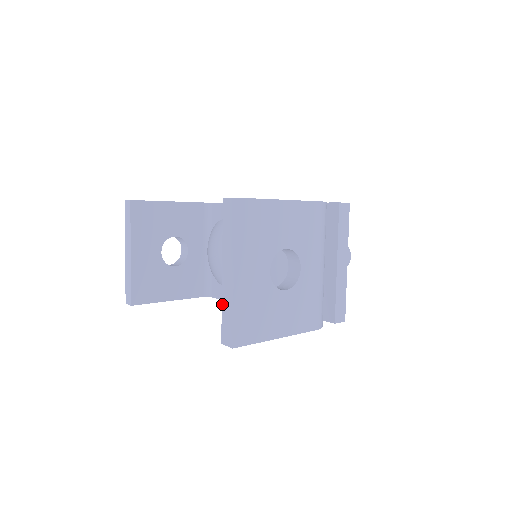
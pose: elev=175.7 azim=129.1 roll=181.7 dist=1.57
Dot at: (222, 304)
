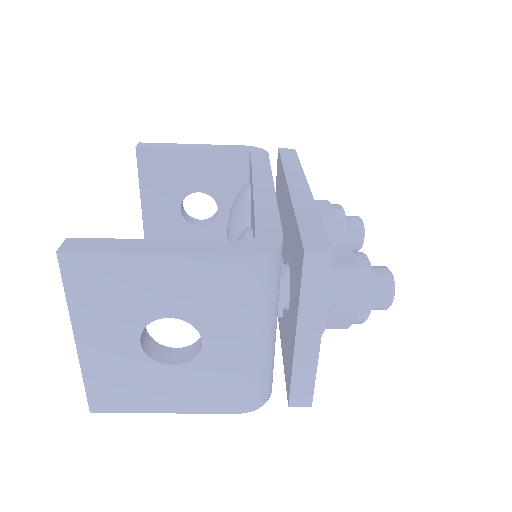
Dot at: occluded
